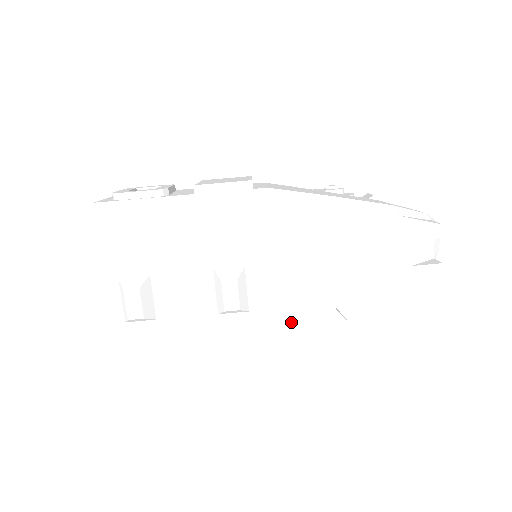
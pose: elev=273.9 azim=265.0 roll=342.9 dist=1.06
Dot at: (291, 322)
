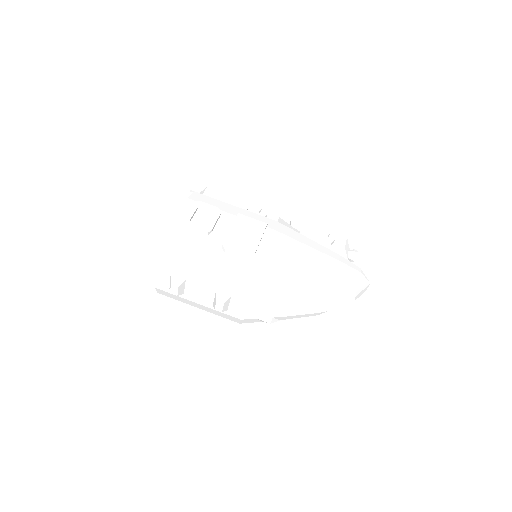
Dot at: (247, 319)
